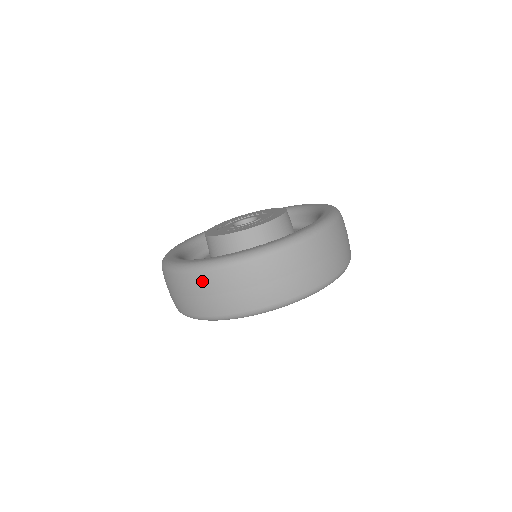
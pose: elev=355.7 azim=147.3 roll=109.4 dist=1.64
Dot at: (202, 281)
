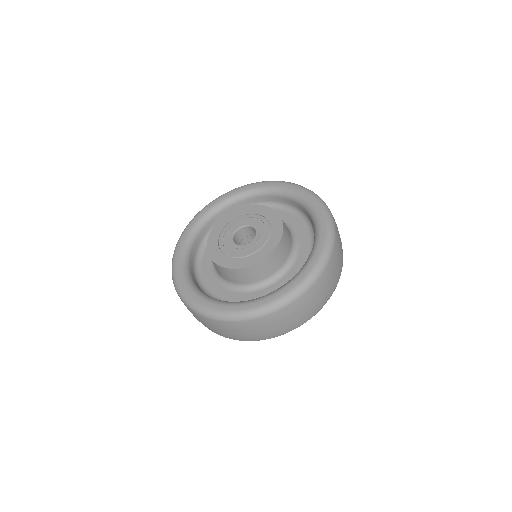
Dot at: occluded
